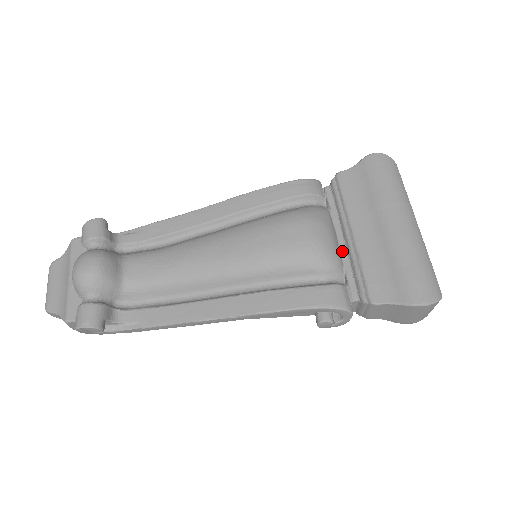
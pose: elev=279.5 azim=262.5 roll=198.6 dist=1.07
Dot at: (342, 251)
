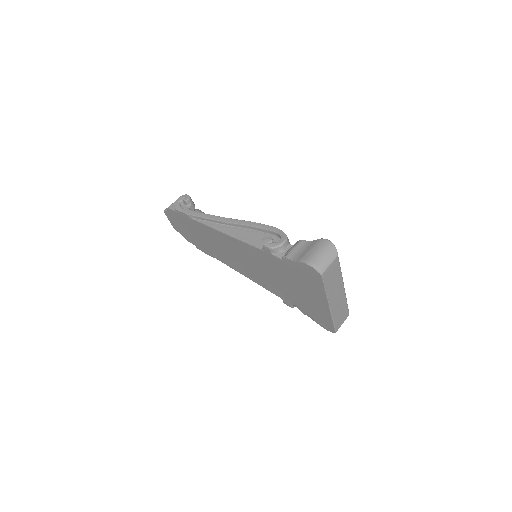
Dot at: occluded
